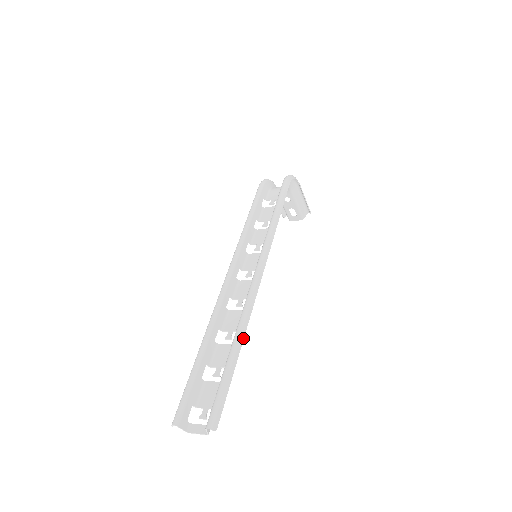
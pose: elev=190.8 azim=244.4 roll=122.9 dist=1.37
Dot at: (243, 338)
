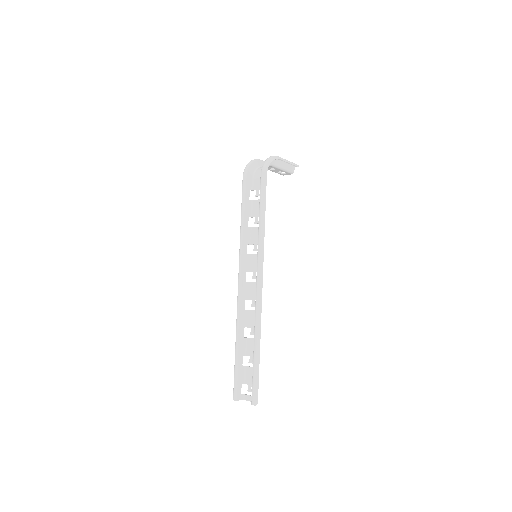
Dot at: occluded
